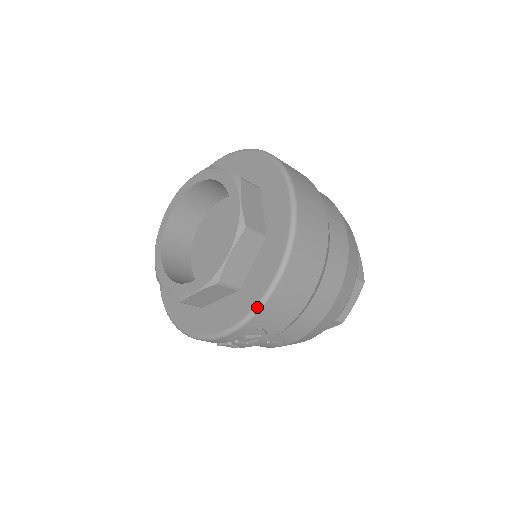
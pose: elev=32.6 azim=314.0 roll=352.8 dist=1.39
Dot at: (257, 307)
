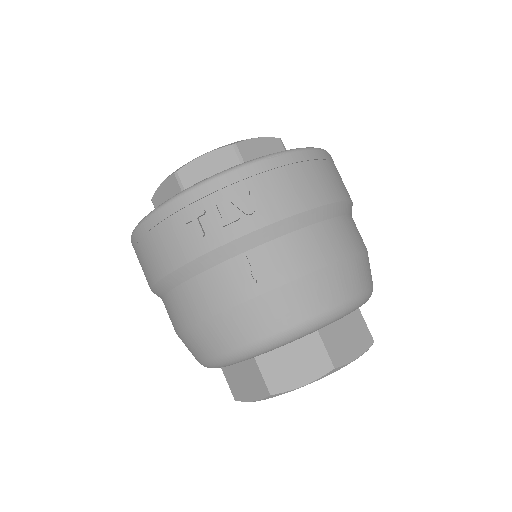
Dot at: (265, 156)
